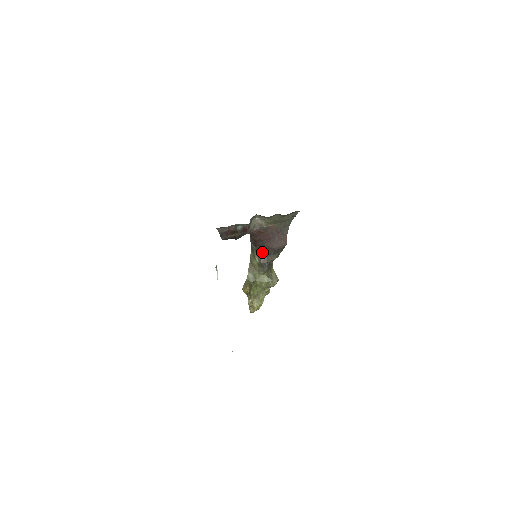
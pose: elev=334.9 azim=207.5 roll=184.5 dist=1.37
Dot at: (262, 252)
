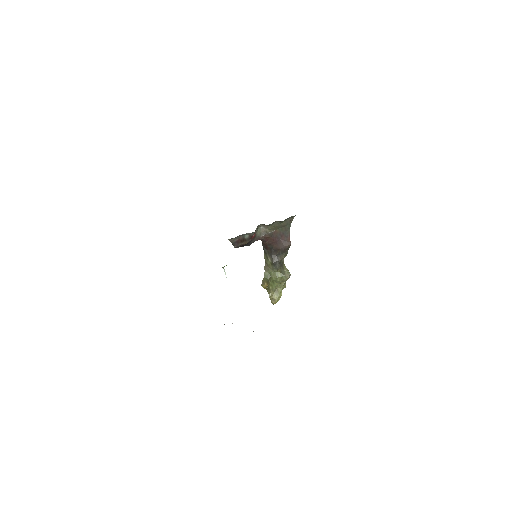
Dot at: (273, 253)
